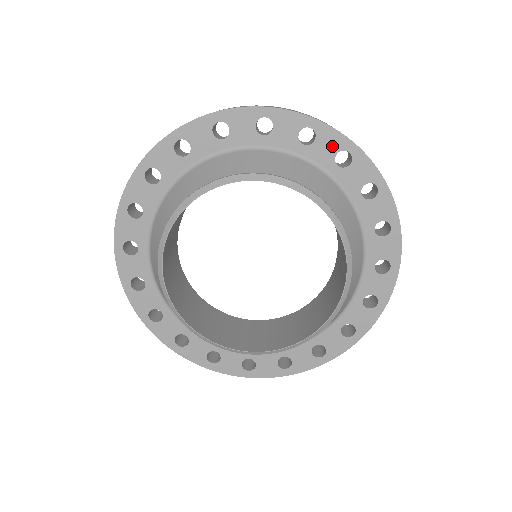
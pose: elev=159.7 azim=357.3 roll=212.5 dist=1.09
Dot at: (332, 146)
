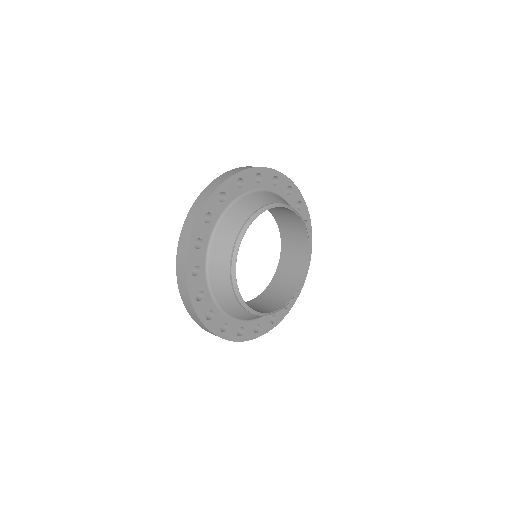
Dot at: (251, 177)
